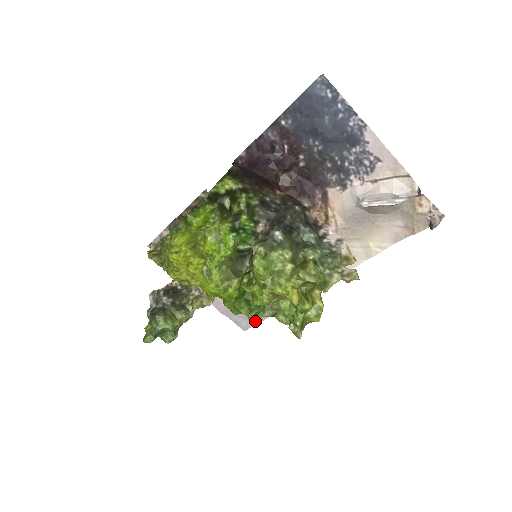
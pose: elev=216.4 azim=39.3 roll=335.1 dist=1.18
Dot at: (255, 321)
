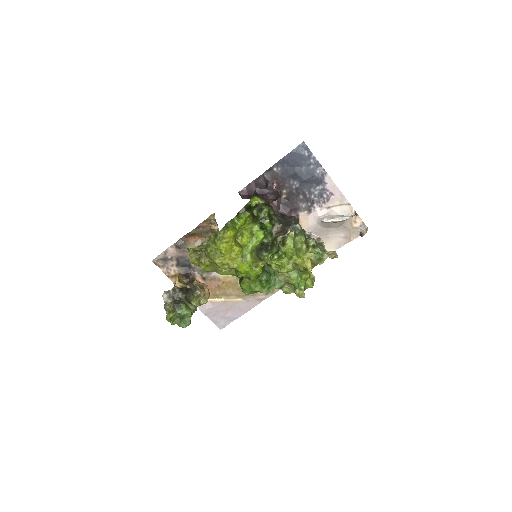
Dot at: (270, 292)
